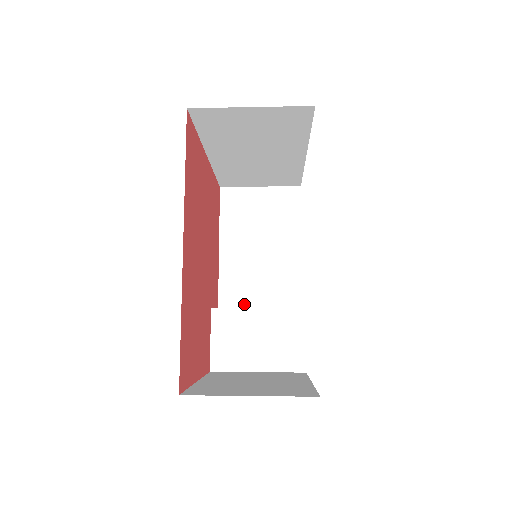
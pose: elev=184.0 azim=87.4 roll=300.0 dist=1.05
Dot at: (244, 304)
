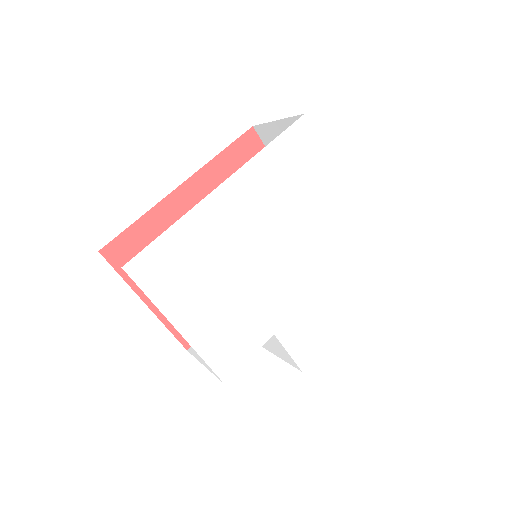
Dot at: (272, 347)
